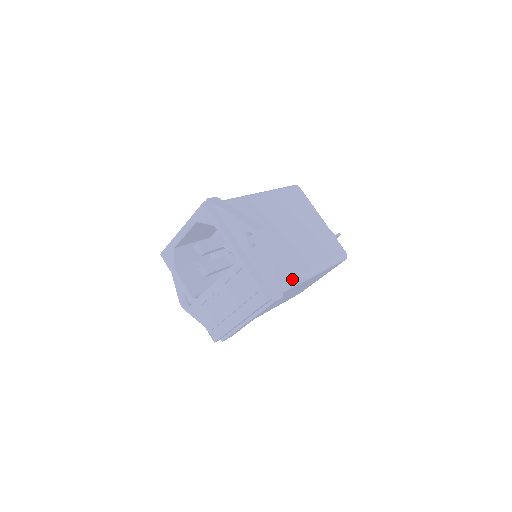
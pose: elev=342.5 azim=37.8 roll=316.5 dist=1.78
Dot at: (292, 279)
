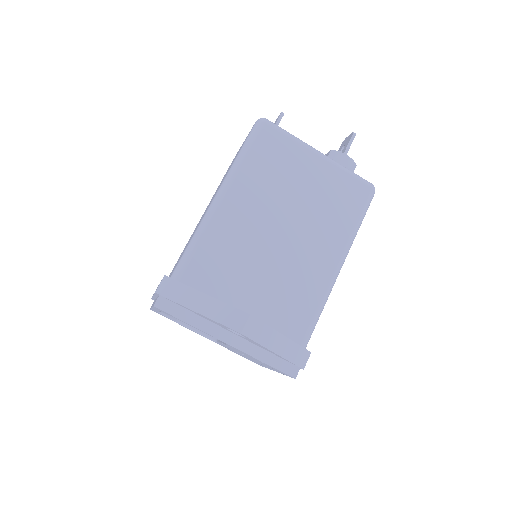
Dot at: (312, 317)
